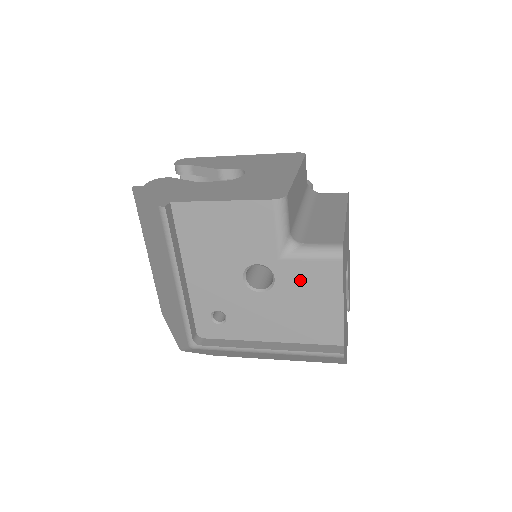
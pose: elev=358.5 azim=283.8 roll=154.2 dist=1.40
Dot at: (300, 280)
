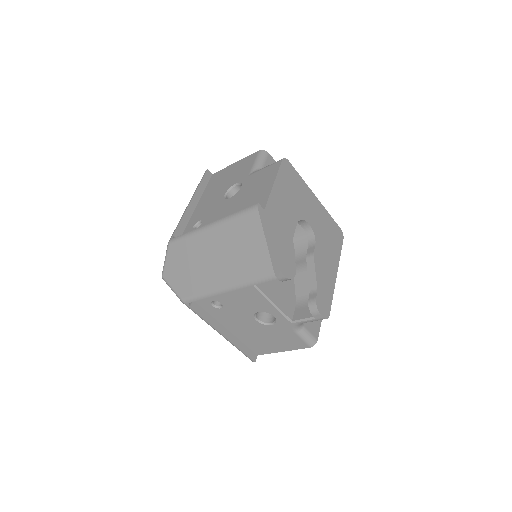
Dot at: (255, 181)
